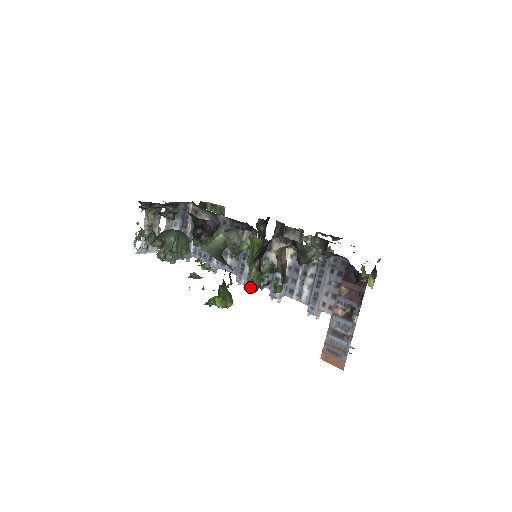
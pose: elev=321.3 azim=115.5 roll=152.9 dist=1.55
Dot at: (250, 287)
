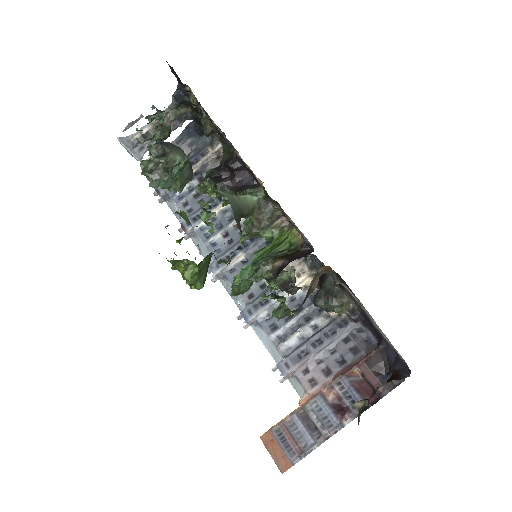
Dot at: (237, 284)
